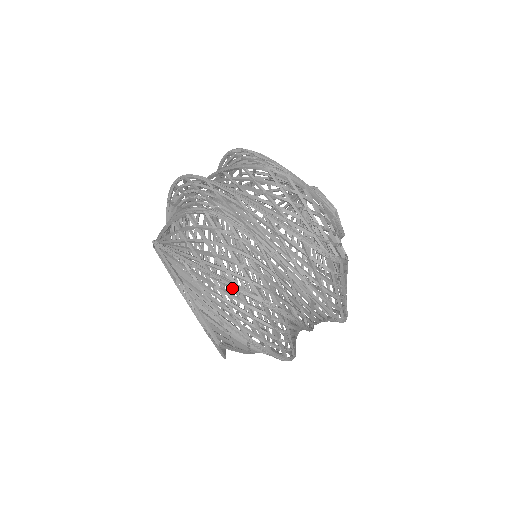
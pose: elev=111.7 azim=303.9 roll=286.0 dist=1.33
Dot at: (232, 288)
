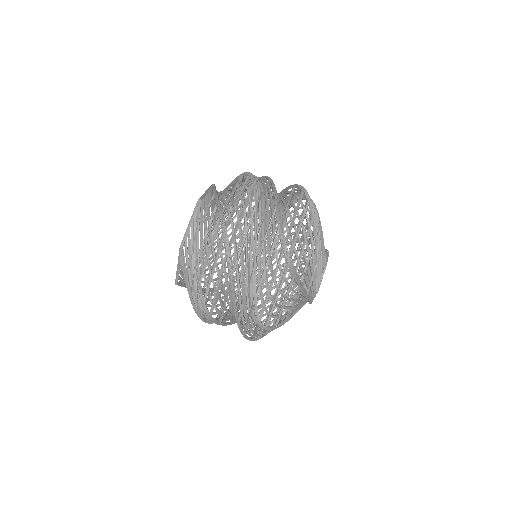
Dot at: (219, 213)
